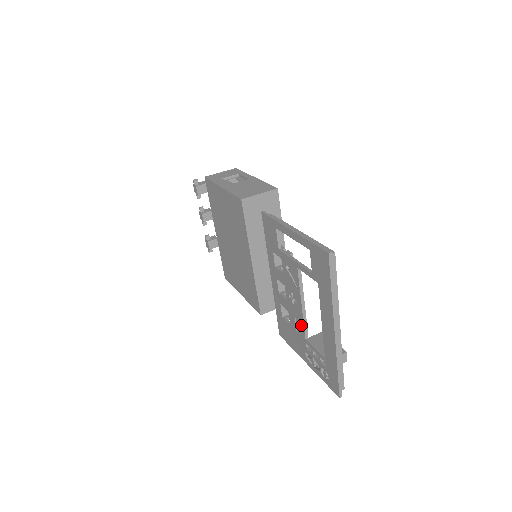
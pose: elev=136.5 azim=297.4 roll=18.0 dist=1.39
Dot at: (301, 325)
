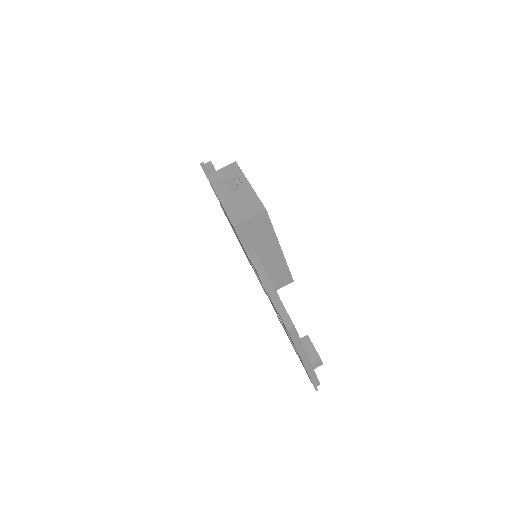
Dot at: occluded
